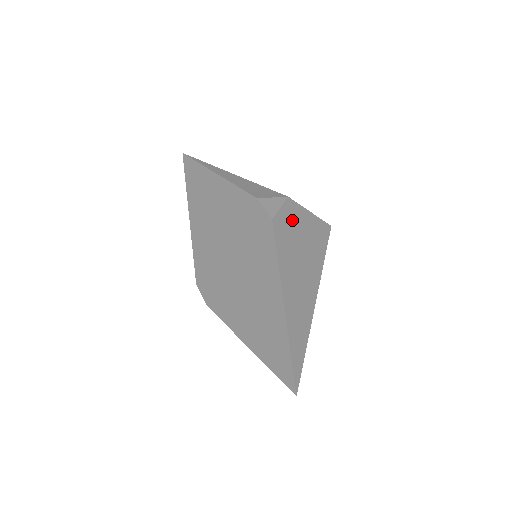
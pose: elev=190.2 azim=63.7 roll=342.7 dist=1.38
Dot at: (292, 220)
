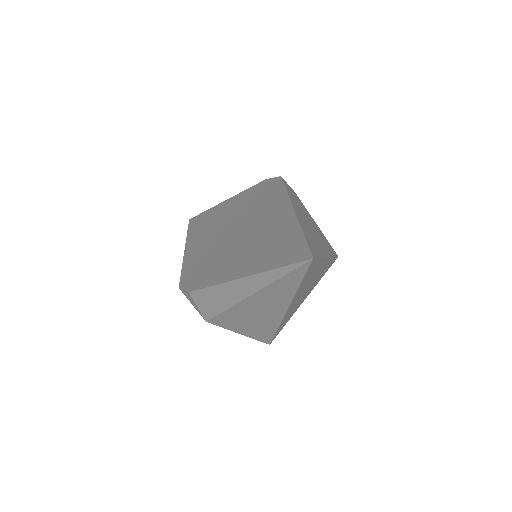
Dot at: (299, 202)
